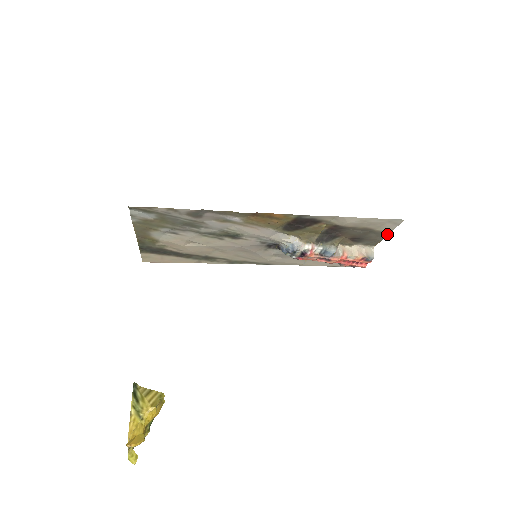
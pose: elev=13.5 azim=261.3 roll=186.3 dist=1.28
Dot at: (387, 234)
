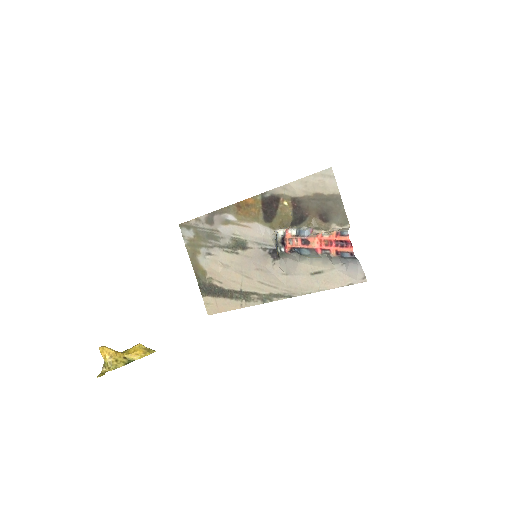
Dot at: (340, 197)
